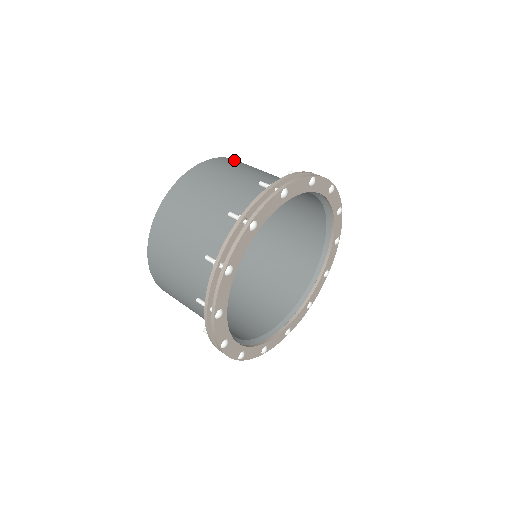
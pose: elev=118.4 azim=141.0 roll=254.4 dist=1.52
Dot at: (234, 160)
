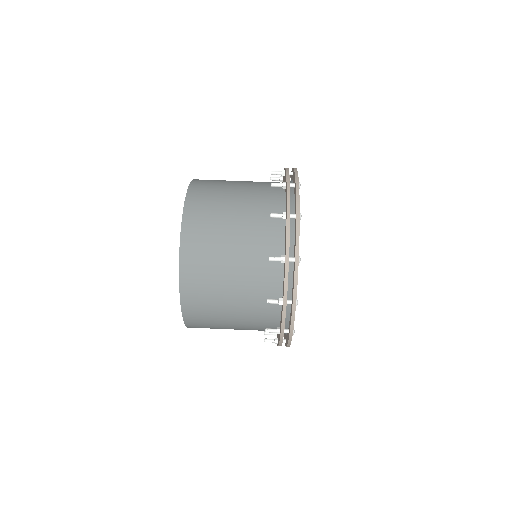
Dot at: (193, 211)
